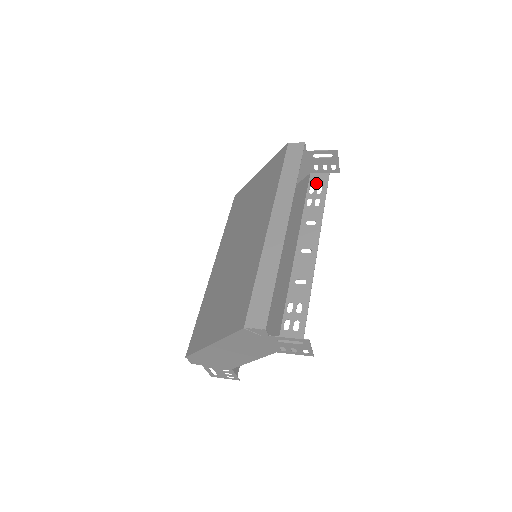
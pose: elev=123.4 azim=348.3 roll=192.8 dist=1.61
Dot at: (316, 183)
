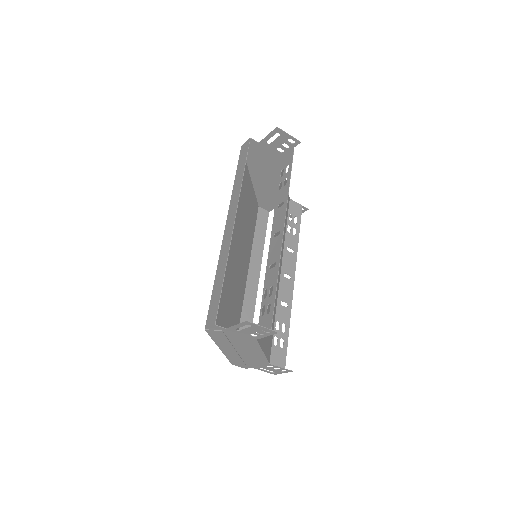
Dot at: (285, 164)
